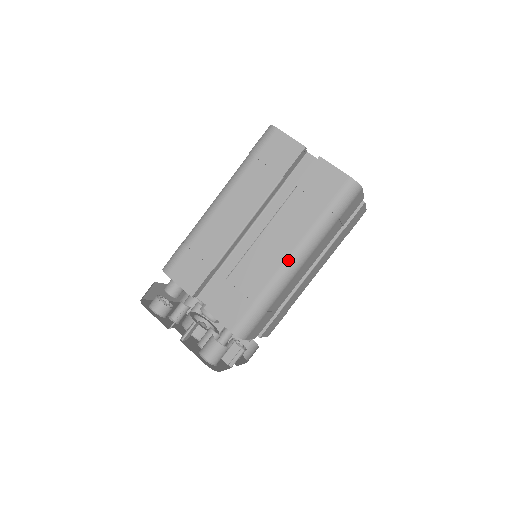
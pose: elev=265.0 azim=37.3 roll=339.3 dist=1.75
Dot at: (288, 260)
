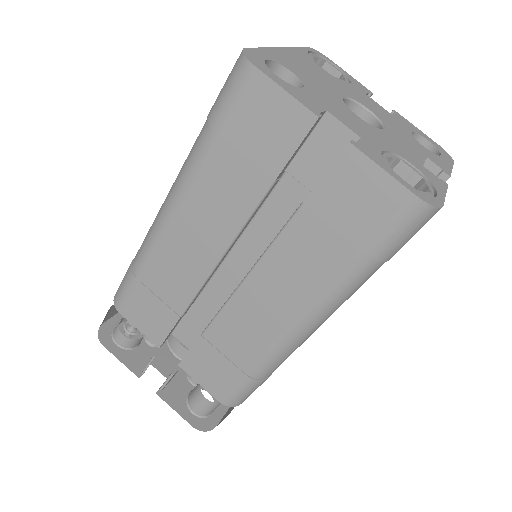
Dot at: (294, 327)
